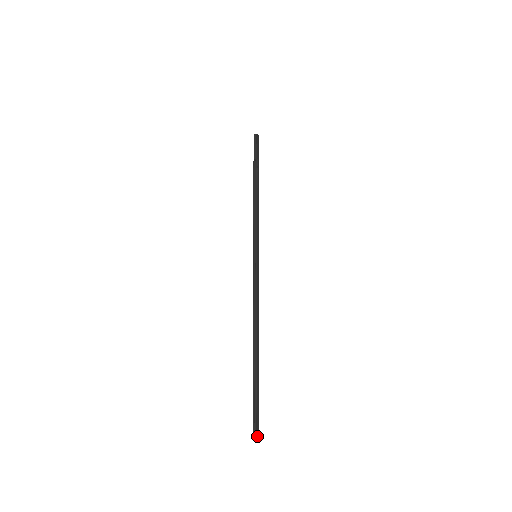
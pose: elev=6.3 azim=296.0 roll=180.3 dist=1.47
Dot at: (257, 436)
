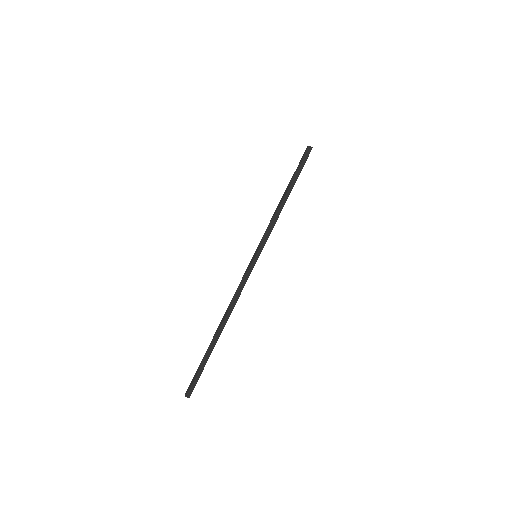
Dot at: (187, 395)
